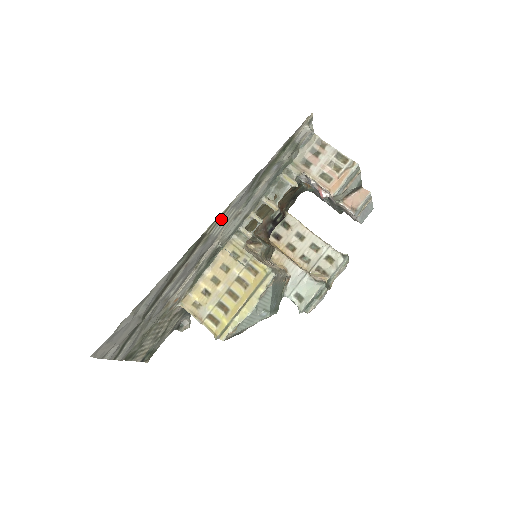
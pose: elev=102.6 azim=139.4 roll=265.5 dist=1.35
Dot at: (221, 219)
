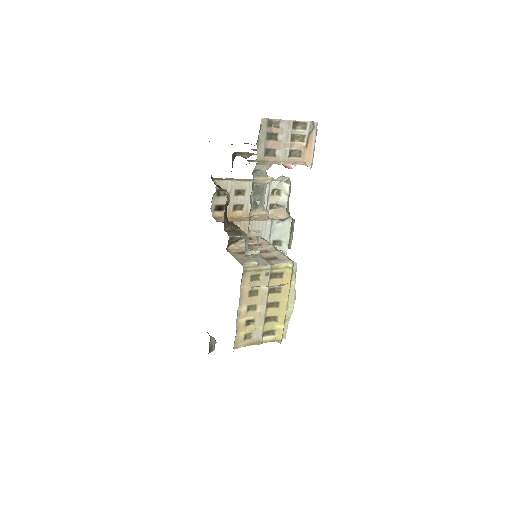
Dot at: occluded
